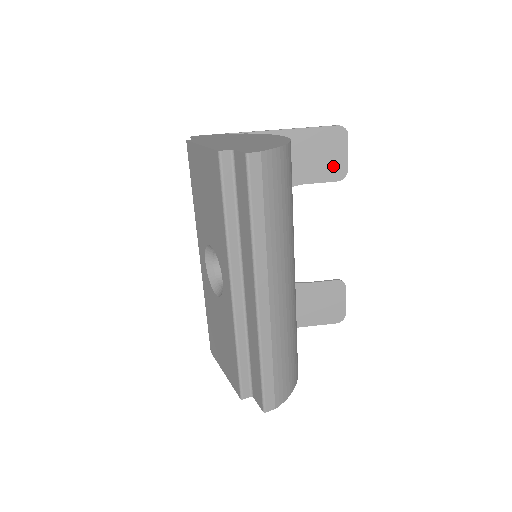
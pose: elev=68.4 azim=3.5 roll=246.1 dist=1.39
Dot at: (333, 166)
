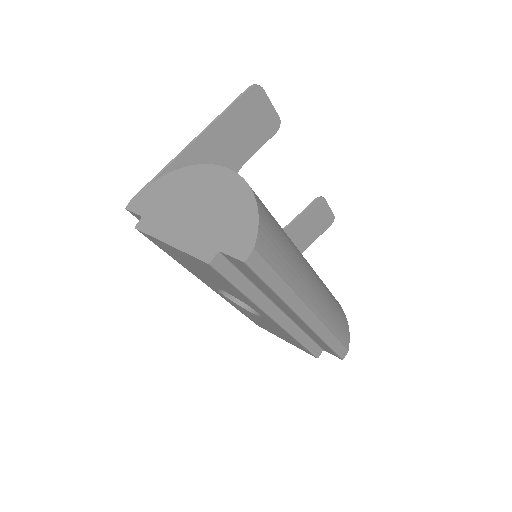
Dot at: (265, 125)
